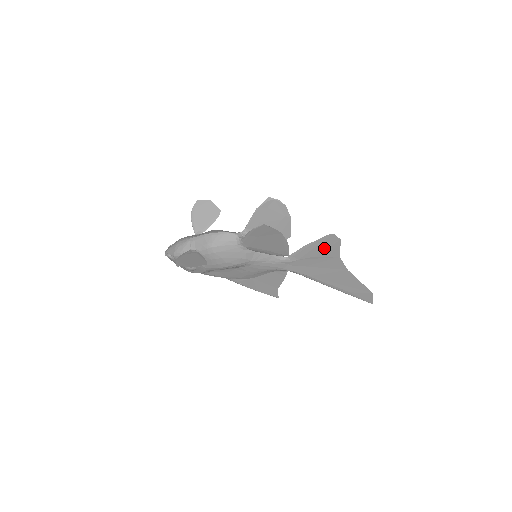
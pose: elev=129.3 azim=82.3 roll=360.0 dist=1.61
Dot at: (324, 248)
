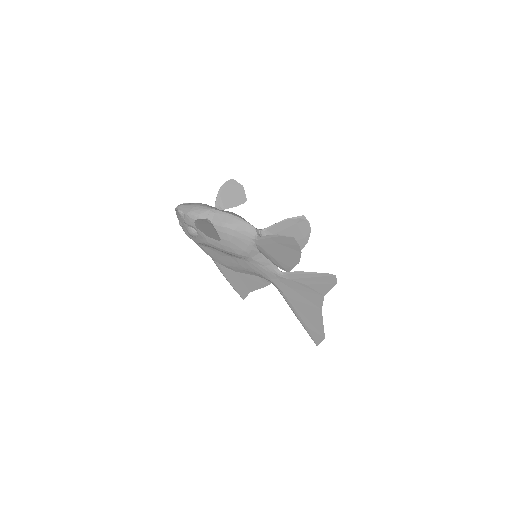
Dot at: (318, 282)
